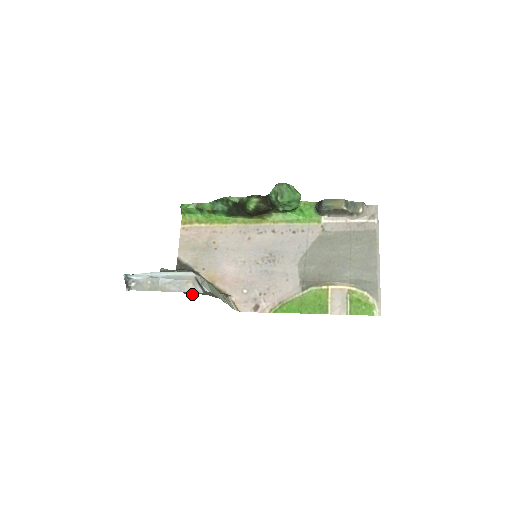
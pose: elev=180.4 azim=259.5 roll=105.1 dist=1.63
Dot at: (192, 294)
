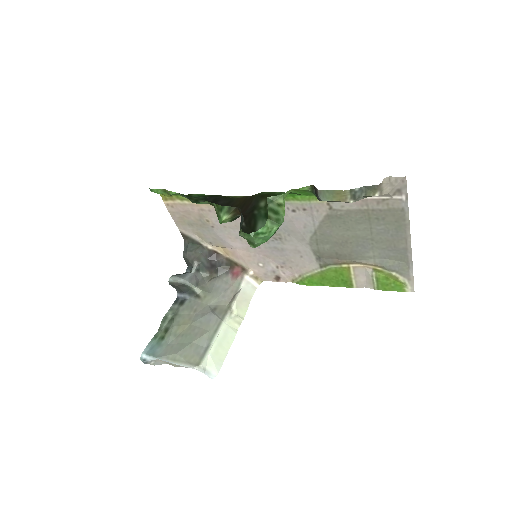
Dot at: (210, 279)
